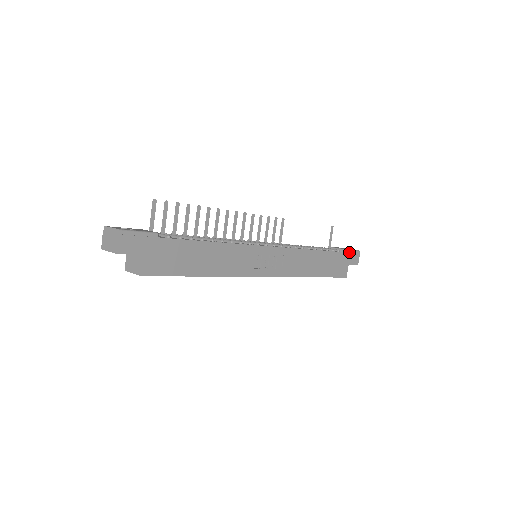
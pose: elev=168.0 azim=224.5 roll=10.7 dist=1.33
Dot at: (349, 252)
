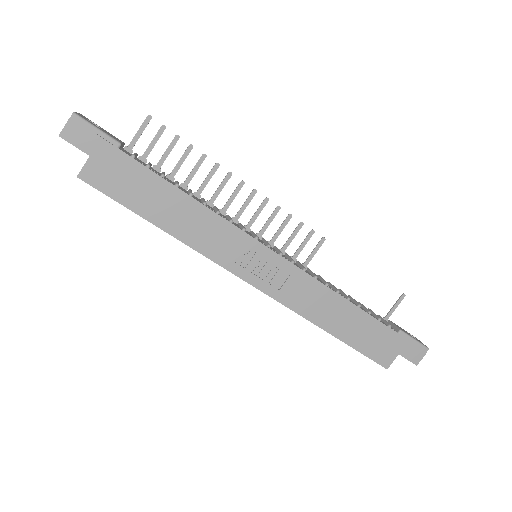
Dot at: (408, 339)
